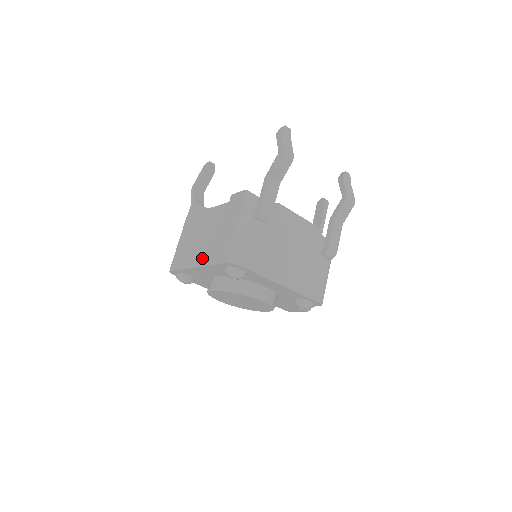
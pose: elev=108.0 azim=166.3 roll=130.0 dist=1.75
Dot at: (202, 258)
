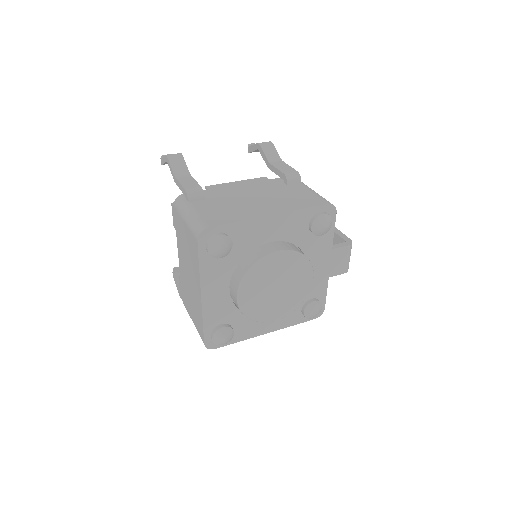
Dot at: (196, 283)
